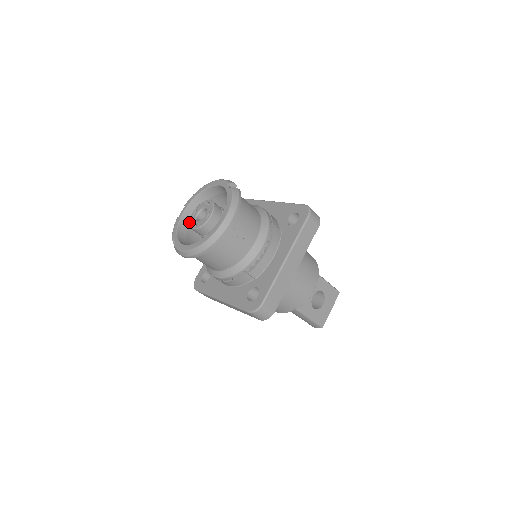
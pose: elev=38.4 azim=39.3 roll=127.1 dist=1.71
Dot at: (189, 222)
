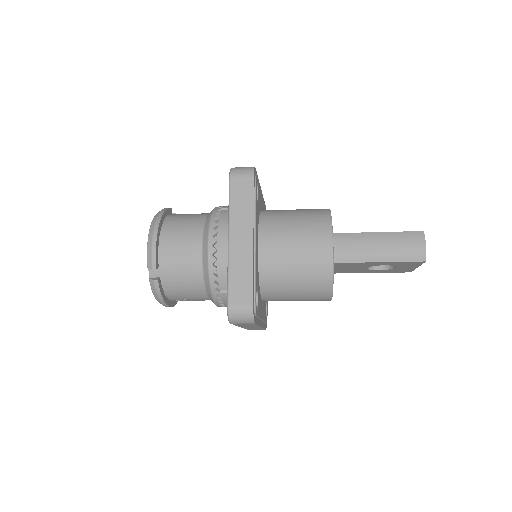
Dot at: occluded
